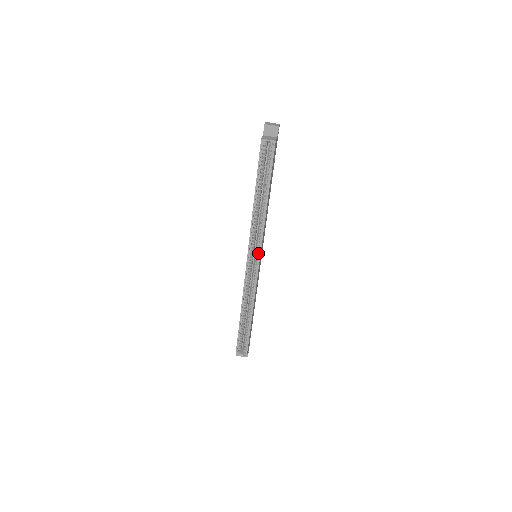
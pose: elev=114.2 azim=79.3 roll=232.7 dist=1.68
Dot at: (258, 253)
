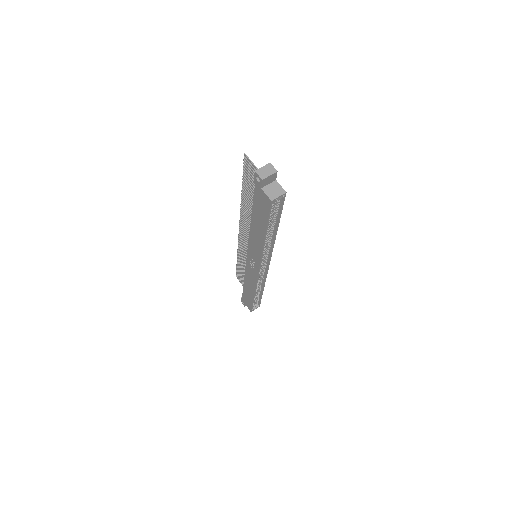
Dot at: (267, 260)
